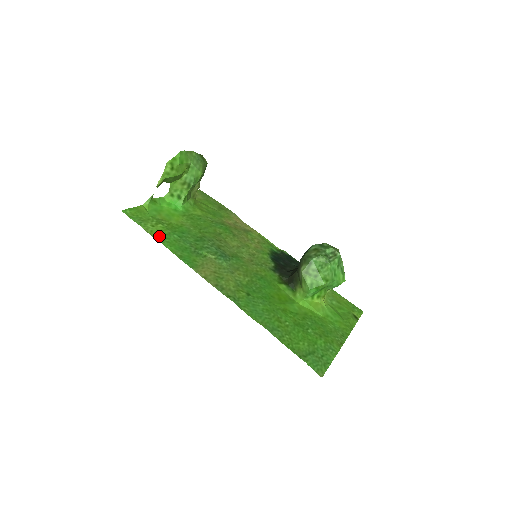
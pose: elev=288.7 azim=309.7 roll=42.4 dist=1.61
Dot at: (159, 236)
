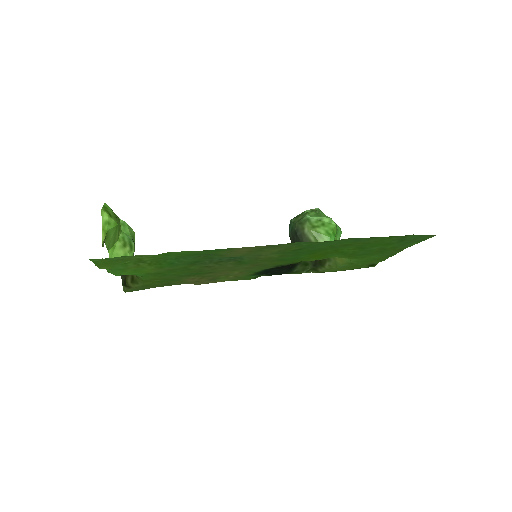
Dot at: (158, 256)
